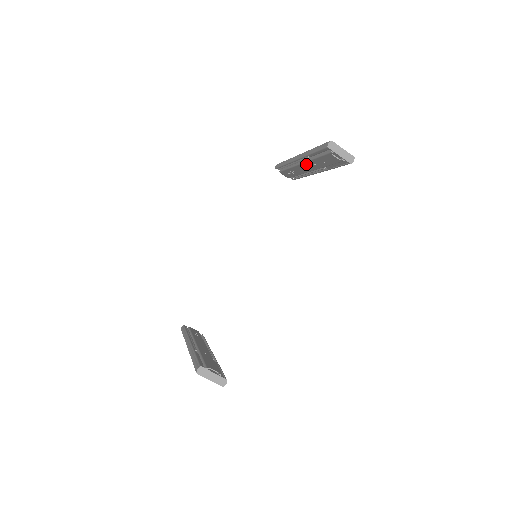
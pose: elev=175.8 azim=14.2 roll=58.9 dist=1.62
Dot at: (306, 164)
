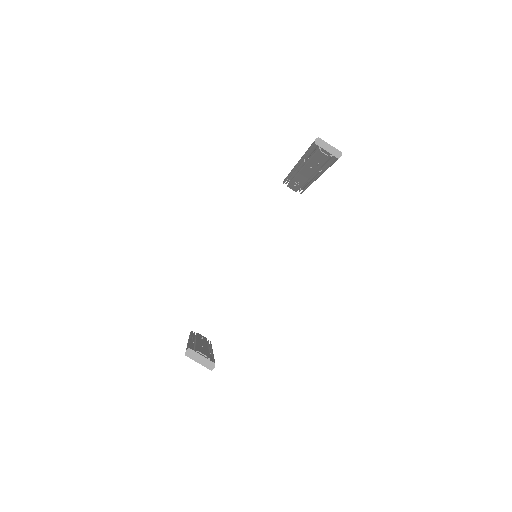
Dot at: (304, 169)
